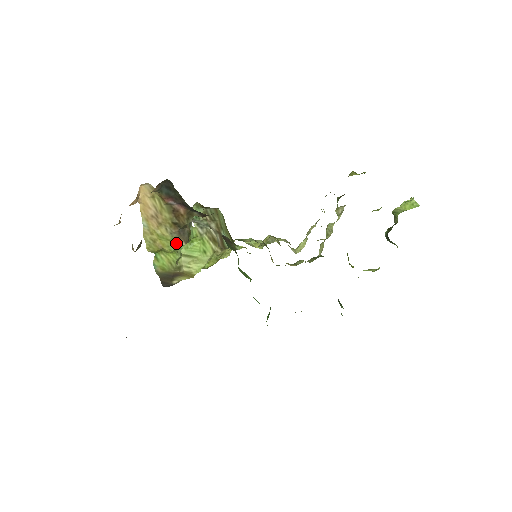
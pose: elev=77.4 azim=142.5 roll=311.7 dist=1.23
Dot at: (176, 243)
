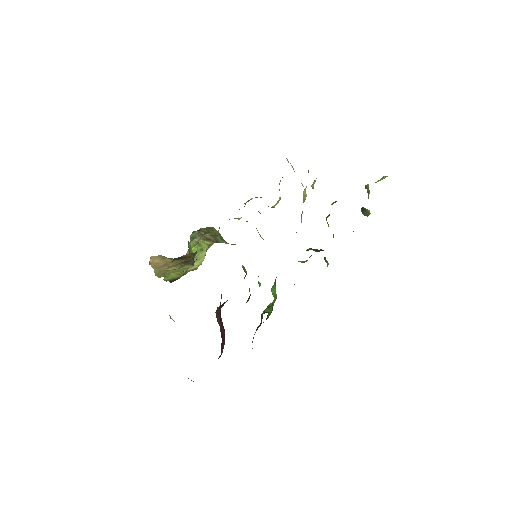
Dot at: (184, 268)
